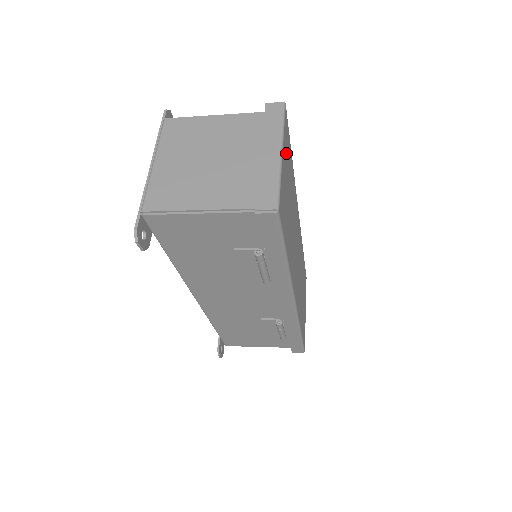
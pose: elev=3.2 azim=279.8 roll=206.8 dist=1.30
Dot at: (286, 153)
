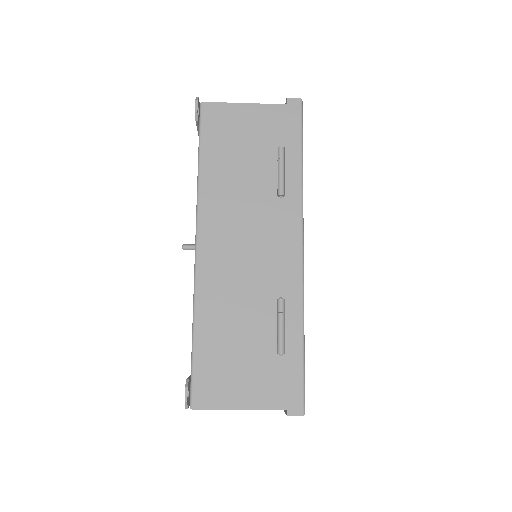
Dot at: occluded
